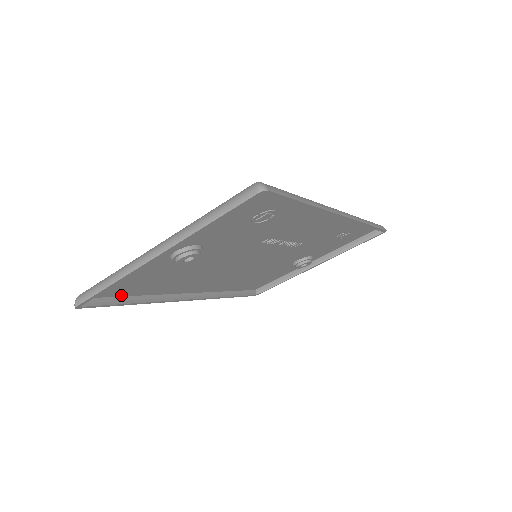
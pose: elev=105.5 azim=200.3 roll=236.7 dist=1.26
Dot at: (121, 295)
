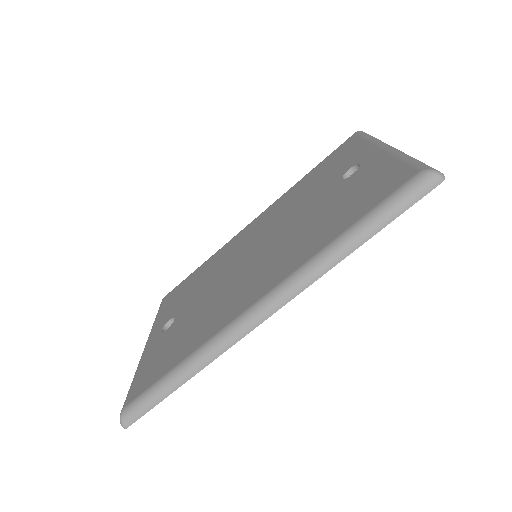
Dot at: occluded
